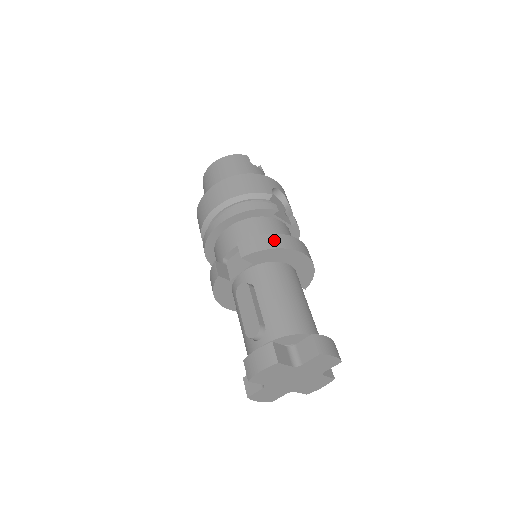
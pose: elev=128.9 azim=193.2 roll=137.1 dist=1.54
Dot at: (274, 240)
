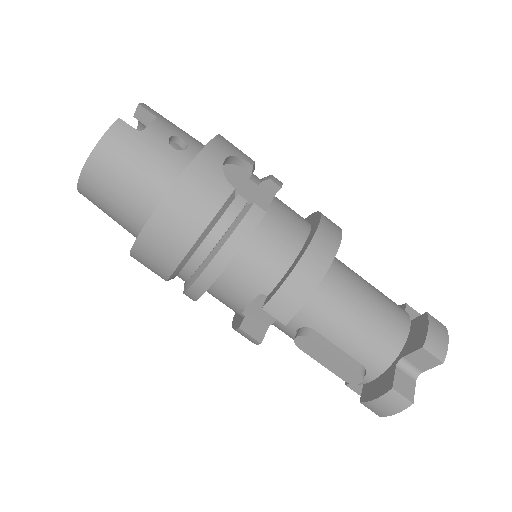
Dot at: (306, 274)
